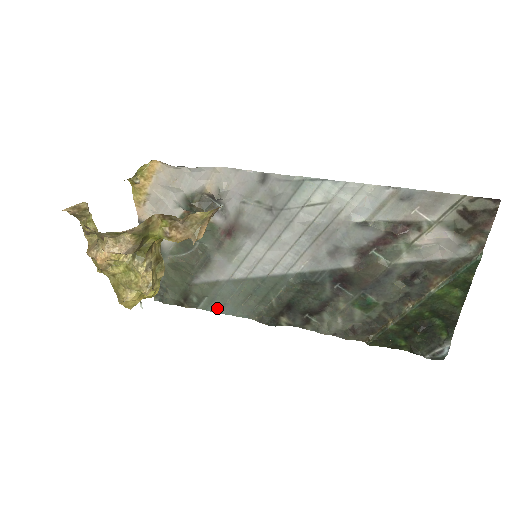
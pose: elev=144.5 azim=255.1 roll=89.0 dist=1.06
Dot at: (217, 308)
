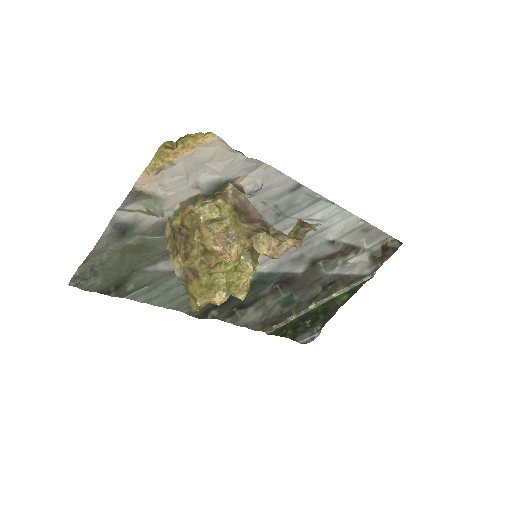
Dot at: (150, 299)
